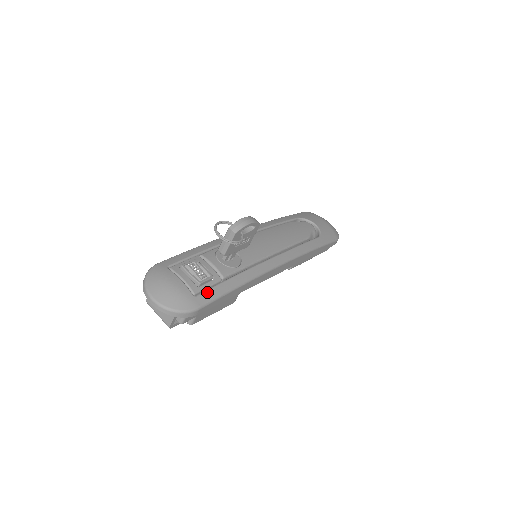
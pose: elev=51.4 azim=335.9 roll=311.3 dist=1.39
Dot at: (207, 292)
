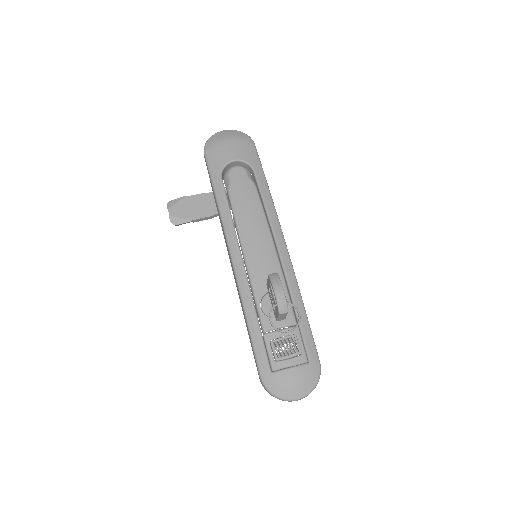
Dot at: (308, 348)
